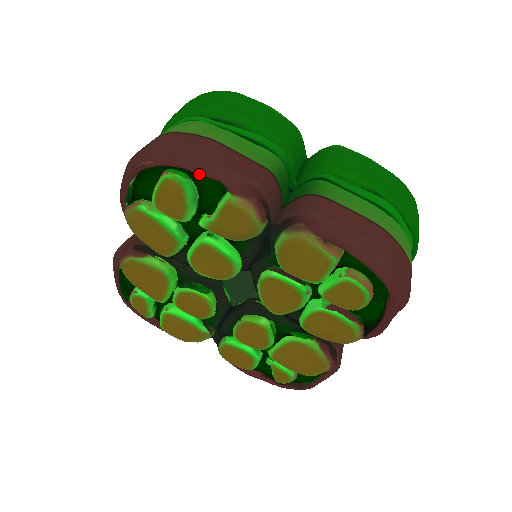
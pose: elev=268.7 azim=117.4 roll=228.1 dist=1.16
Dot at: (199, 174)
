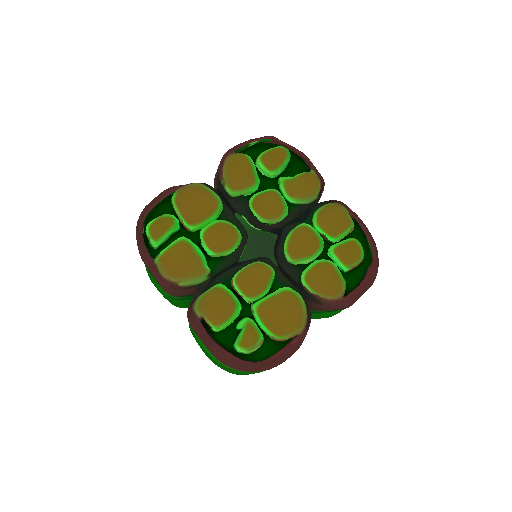
Dot at: (294, 159)
